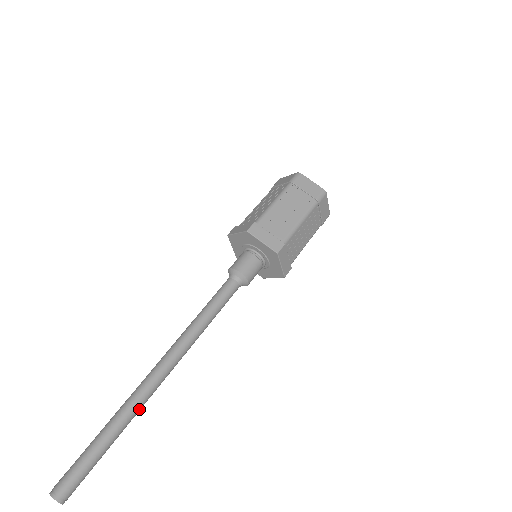
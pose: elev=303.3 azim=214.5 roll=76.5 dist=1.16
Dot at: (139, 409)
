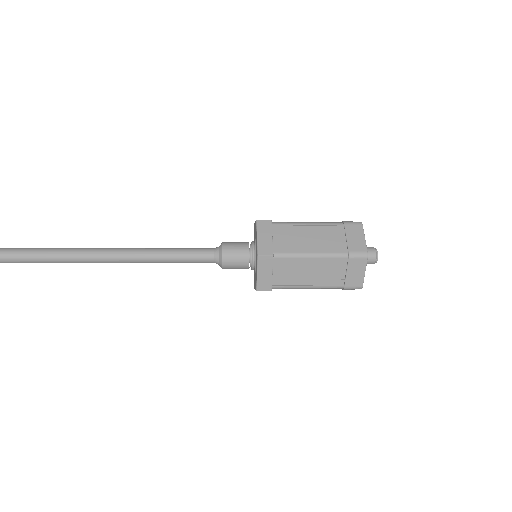
Dot at: (55, 260)
